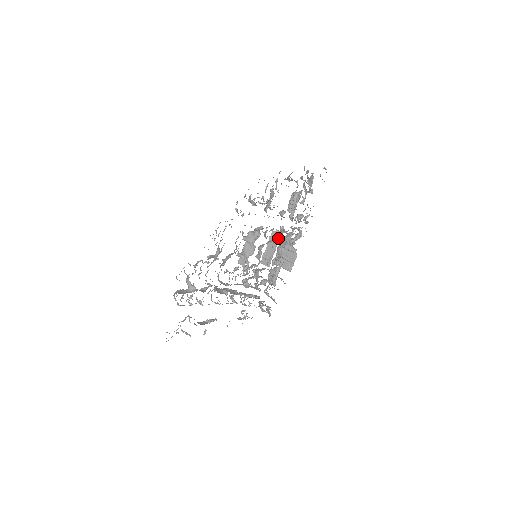
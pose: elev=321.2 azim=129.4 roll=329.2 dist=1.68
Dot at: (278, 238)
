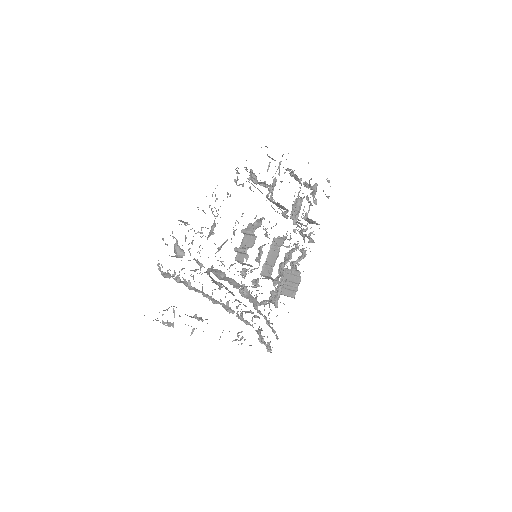
Dot at: (281, 243)
